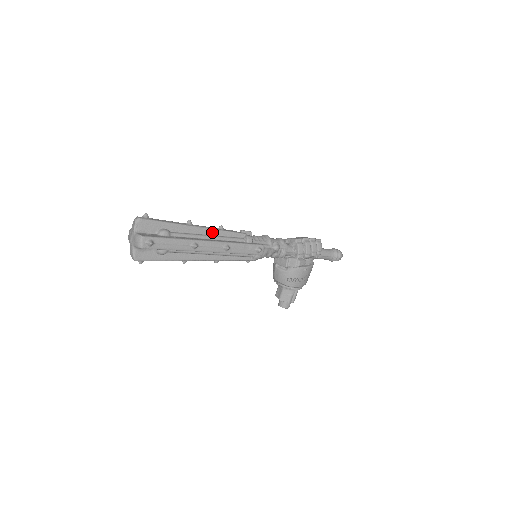
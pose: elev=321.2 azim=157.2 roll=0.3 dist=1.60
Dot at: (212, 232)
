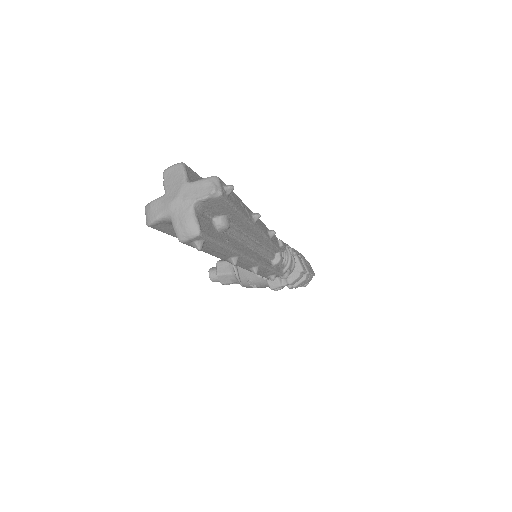
Dot at: (261, 239)
